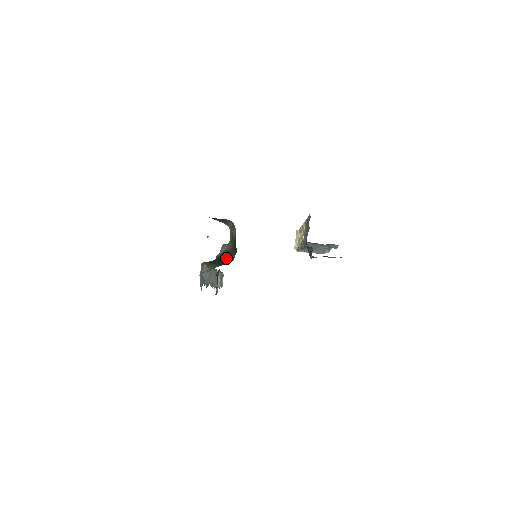
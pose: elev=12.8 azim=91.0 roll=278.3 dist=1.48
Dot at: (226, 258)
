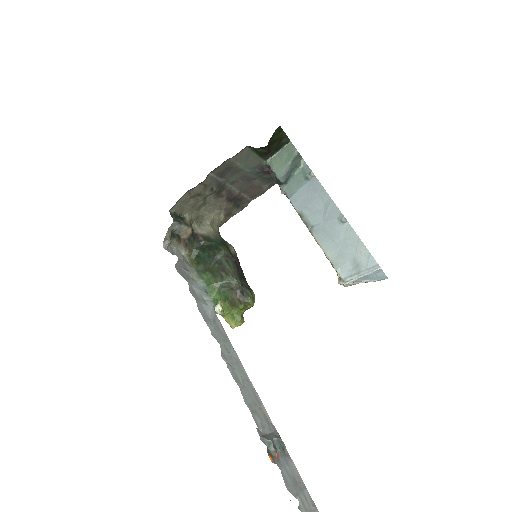
Dot at: (213, 249)
